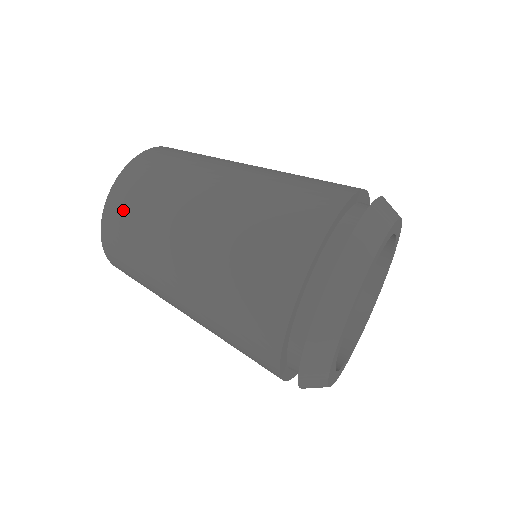
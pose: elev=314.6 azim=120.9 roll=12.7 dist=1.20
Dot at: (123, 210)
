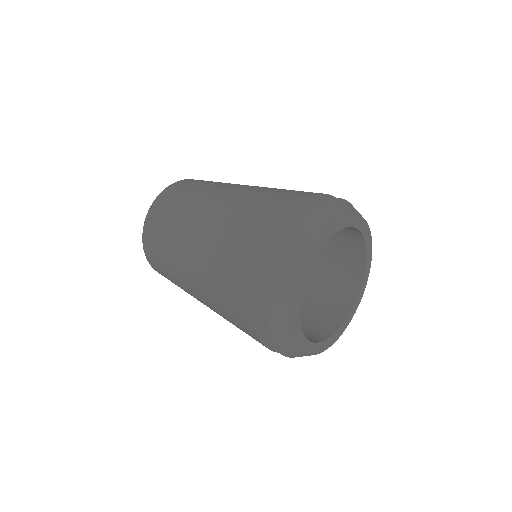
Dot at: (153, 256)
